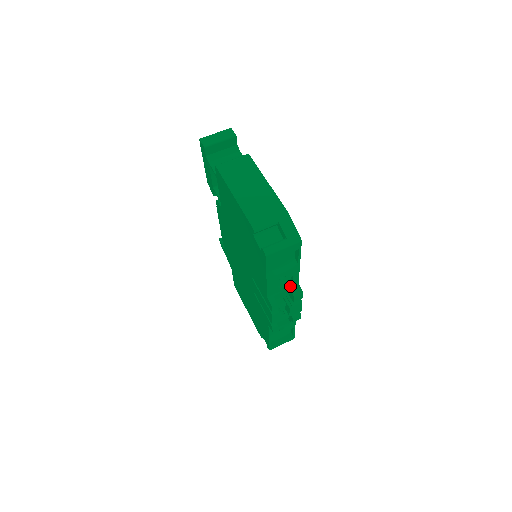
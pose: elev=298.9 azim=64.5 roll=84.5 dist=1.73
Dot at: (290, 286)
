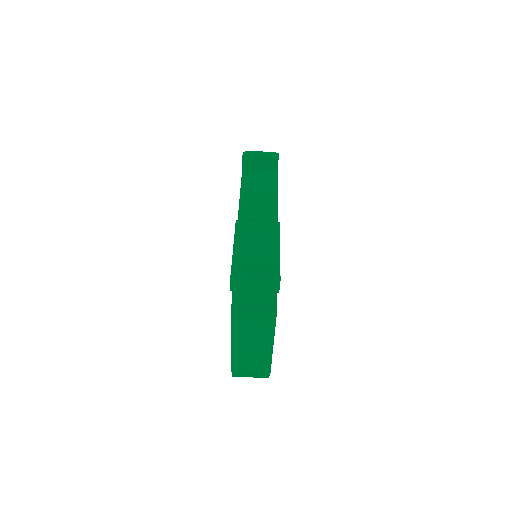
Dot at: occluded
